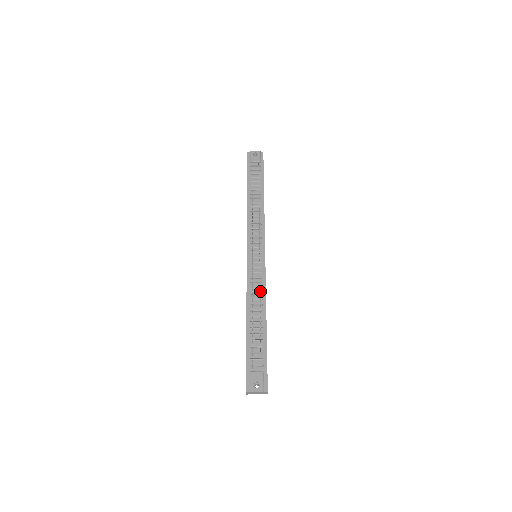
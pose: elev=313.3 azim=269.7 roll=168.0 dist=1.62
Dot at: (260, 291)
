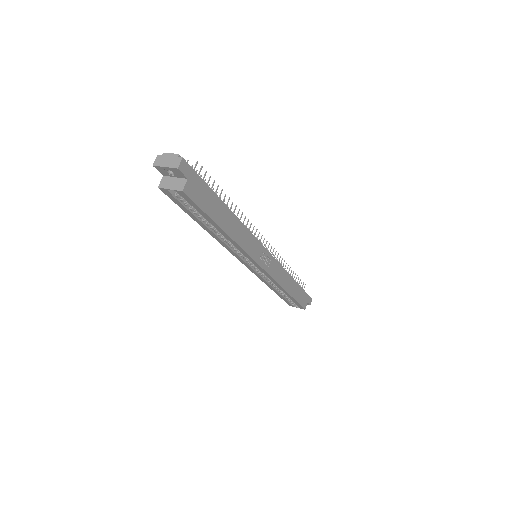
Dot at: occluded
